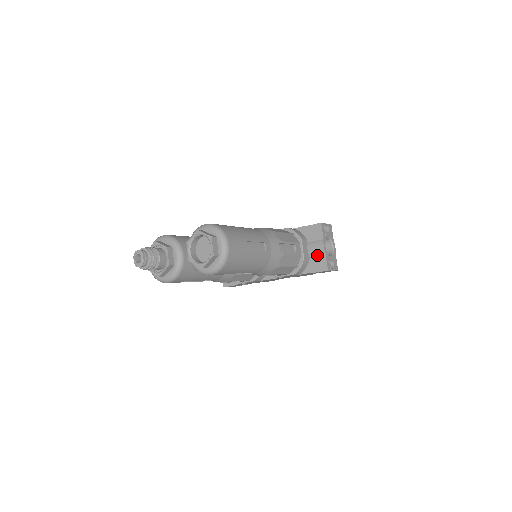
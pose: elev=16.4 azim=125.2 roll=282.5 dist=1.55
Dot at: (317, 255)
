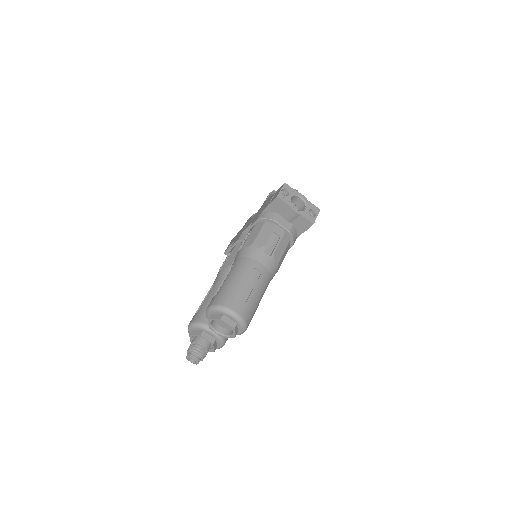
Dot at: (296, 219)
